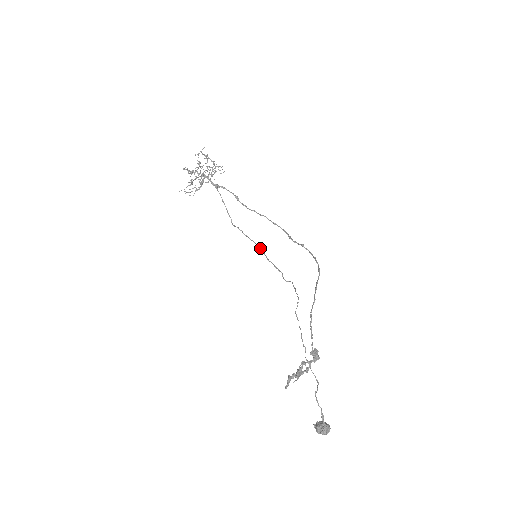
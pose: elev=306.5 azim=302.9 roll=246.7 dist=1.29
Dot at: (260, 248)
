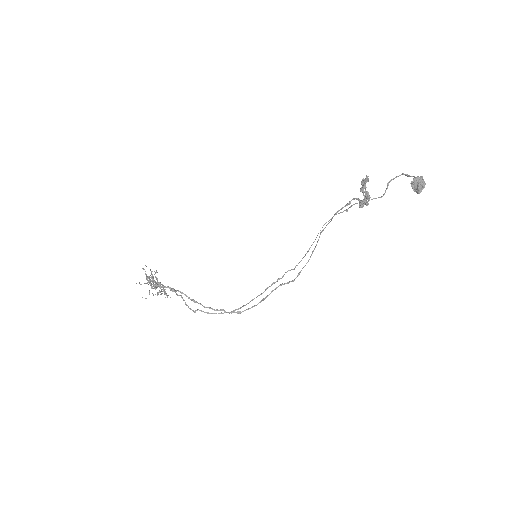
Dot at: (240, 307)
